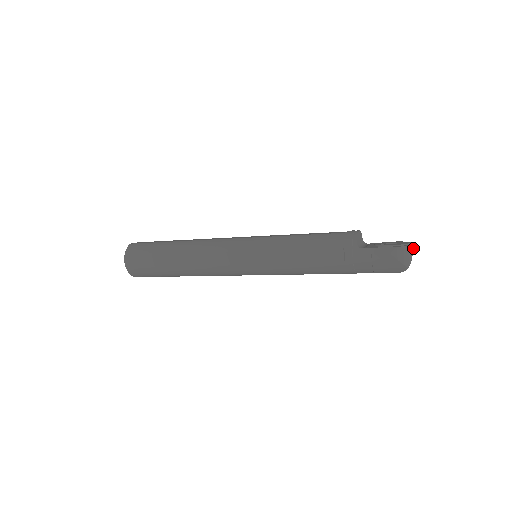
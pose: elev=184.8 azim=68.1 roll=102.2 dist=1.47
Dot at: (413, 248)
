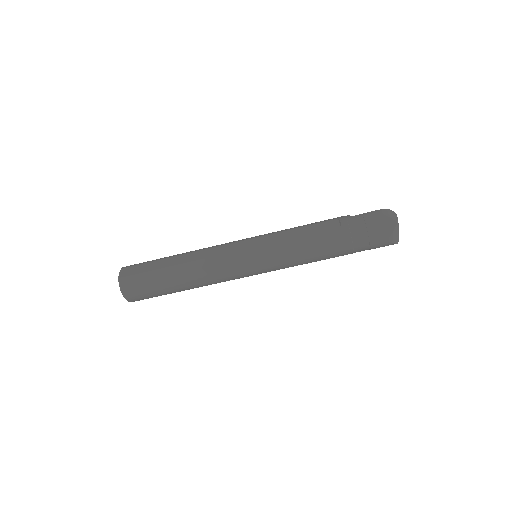
Dot at: occluded
